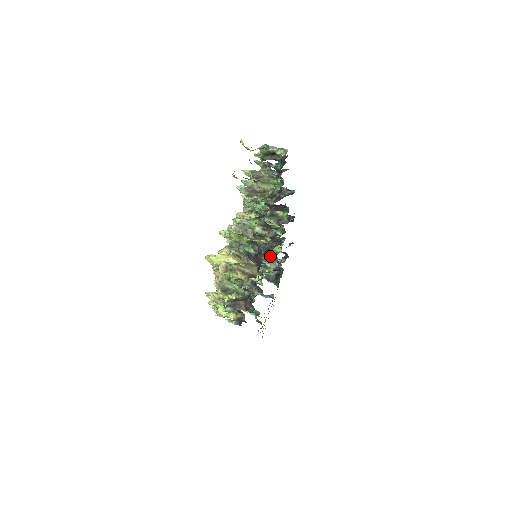
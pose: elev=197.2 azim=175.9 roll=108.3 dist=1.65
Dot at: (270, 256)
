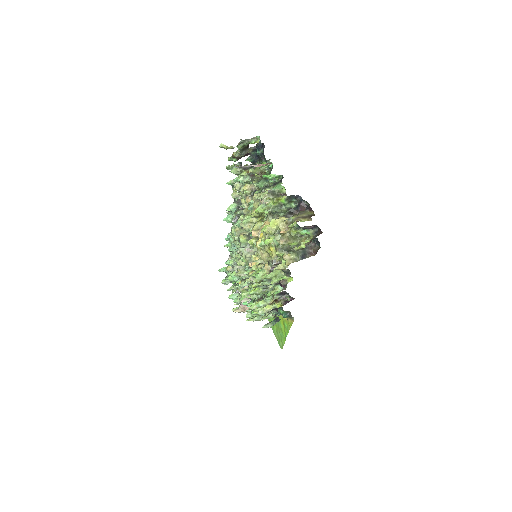
Dot at: occluded
